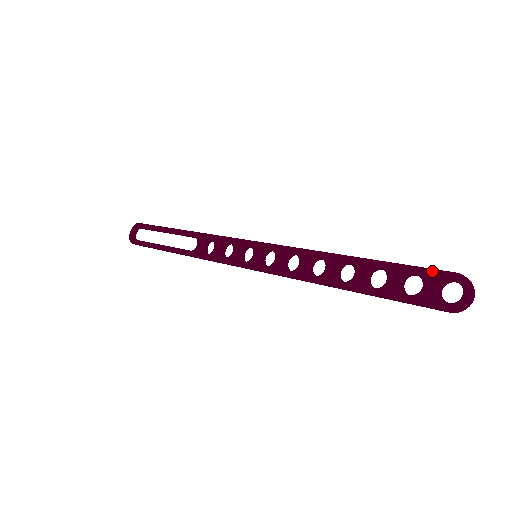
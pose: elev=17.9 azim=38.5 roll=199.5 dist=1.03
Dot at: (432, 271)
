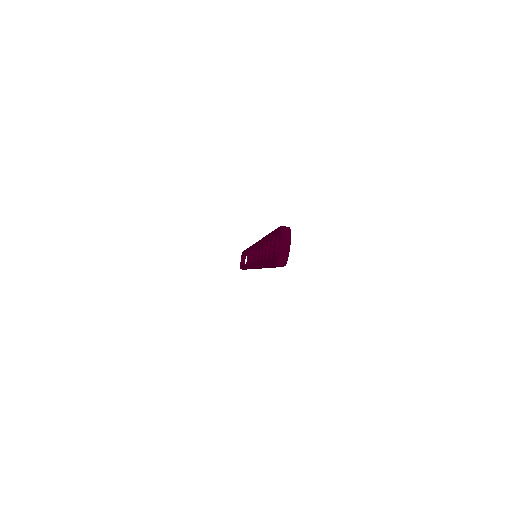
Dot at: (276, 230)
